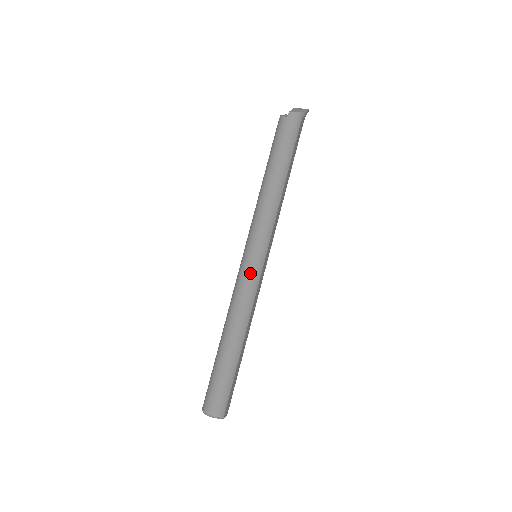
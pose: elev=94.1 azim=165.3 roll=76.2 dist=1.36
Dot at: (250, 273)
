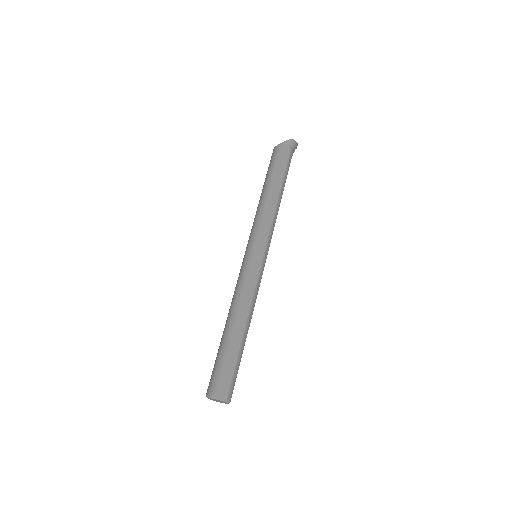
Dot at: (242, 266)
